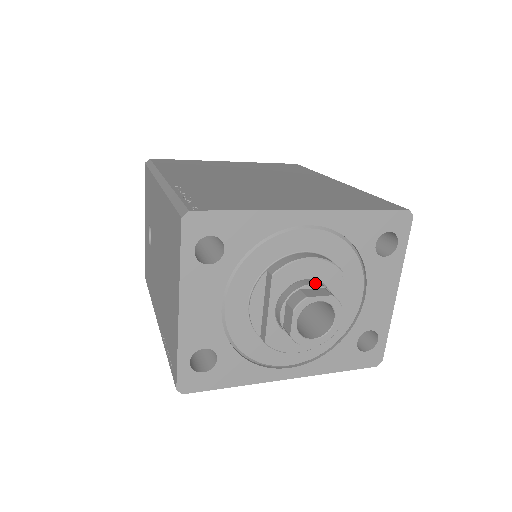
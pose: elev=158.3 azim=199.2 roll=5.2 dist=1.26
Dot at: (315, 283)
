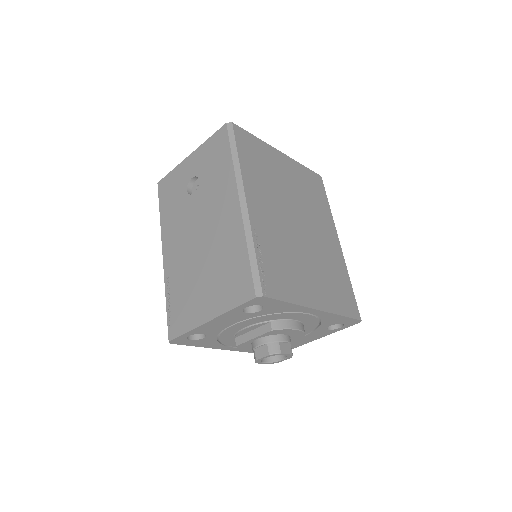
Dot at: (288, 340)
